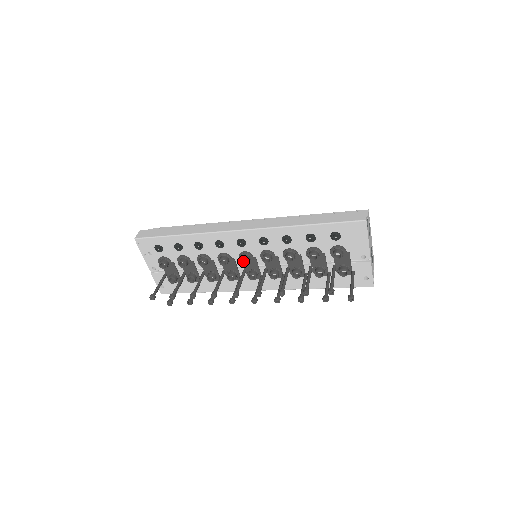
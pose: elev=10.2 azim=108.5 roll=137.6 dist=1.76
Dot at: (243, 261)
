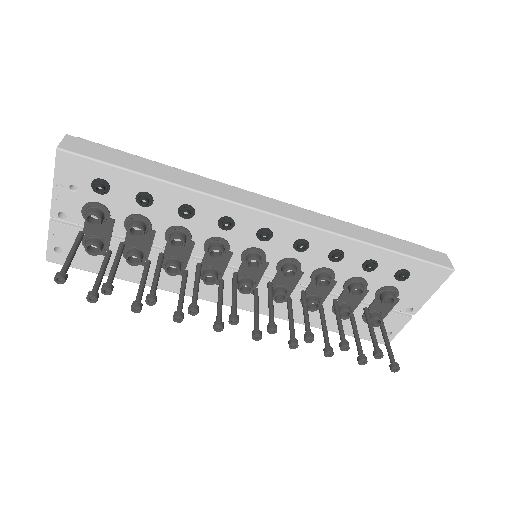
Dot at: (248, 262)
